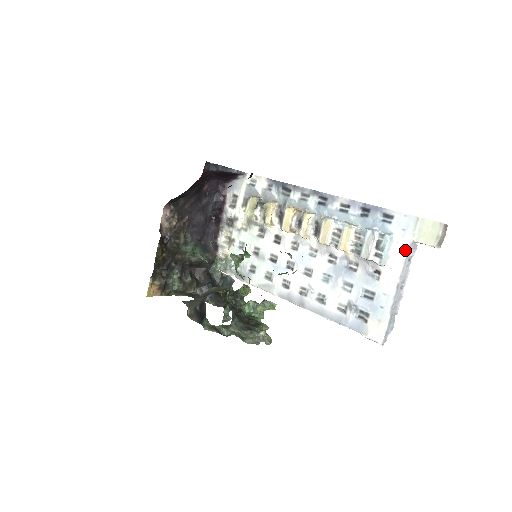
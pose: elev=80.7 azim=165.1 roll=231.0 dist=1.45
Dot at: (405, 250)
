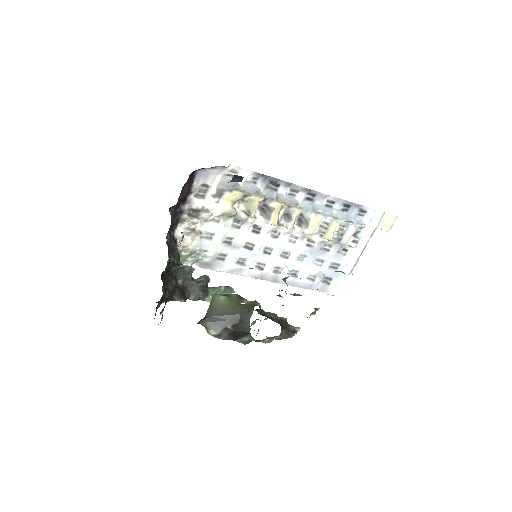
Dot at: (369, 235)
